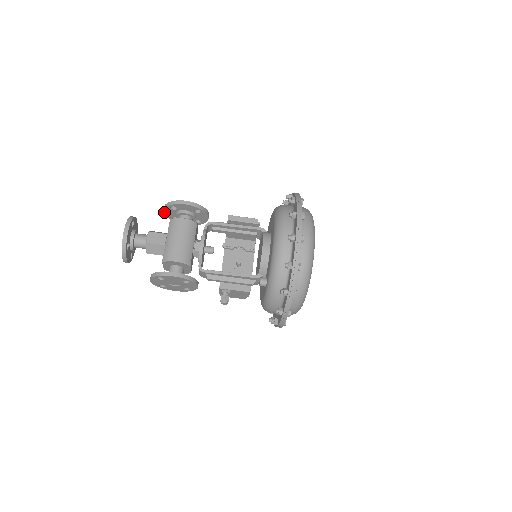
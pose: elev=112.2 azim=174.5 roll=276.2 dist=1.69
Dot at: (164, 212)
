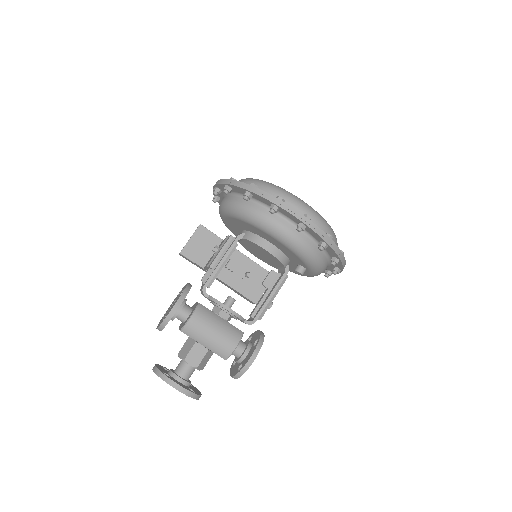
Dot at: occluded
